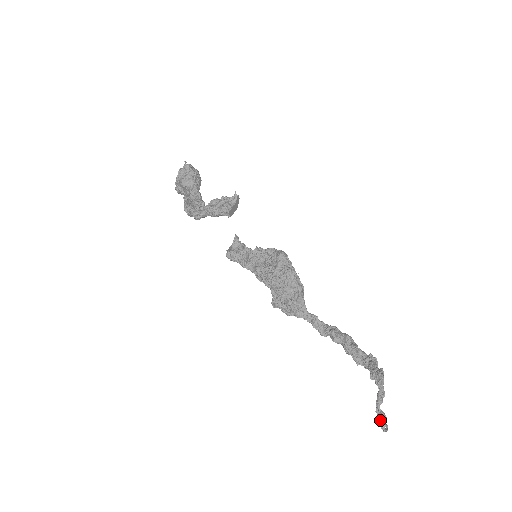
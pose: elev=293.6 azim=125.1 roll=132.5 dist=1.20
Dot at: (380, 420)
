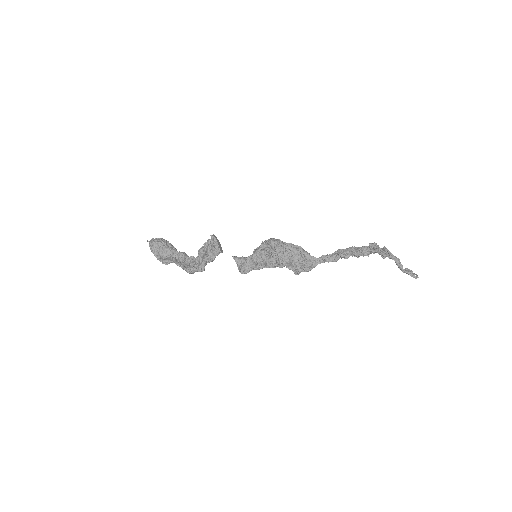
Dot at: occluded
